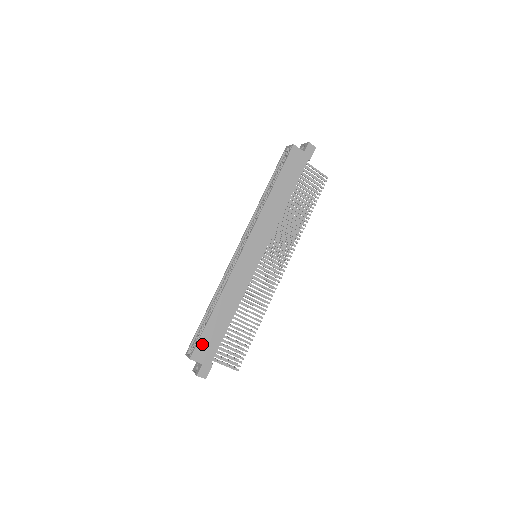
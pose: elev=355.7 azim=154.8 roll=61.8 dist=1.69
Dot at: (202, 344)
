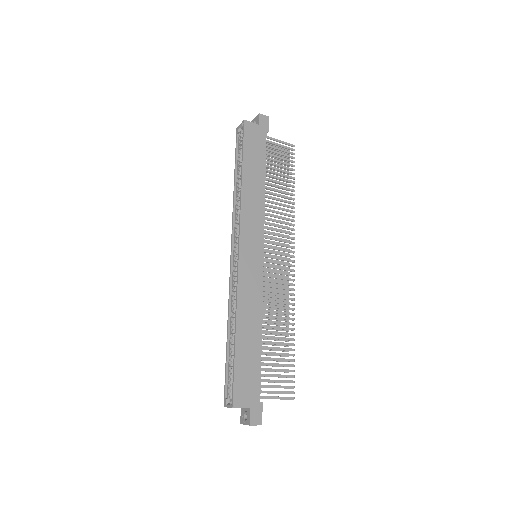
Dot at: (239, 383)
